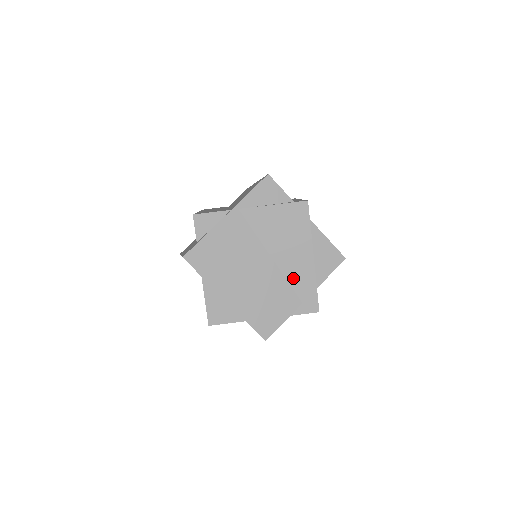
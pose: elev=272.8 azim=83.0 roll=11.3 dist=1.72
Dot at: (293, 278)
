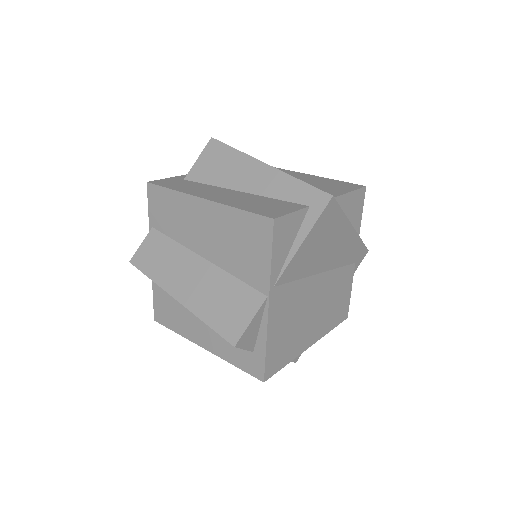
Dot at: (343, 260)
